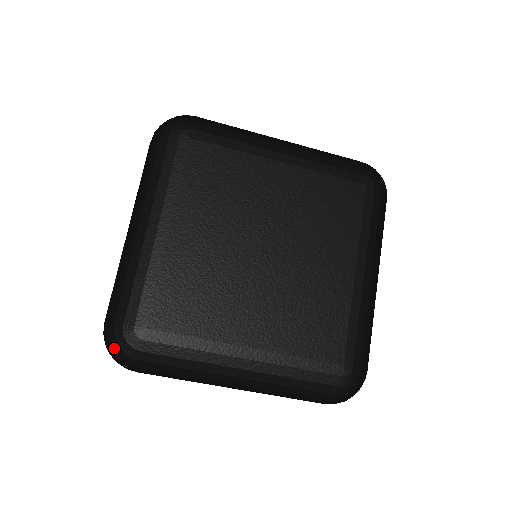
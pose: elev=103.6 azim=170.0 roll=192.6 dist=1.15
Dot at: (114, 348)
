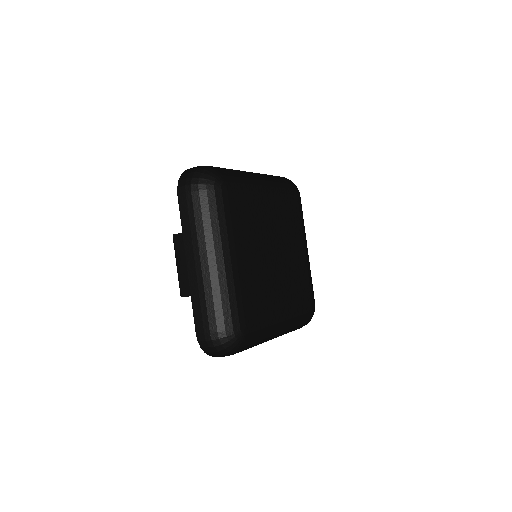
Dot at: (227, 347)
